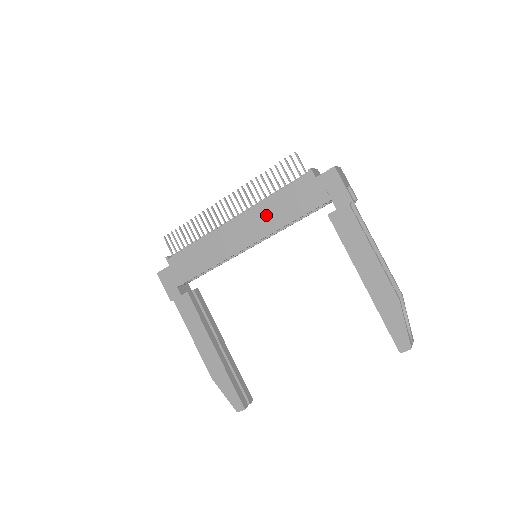
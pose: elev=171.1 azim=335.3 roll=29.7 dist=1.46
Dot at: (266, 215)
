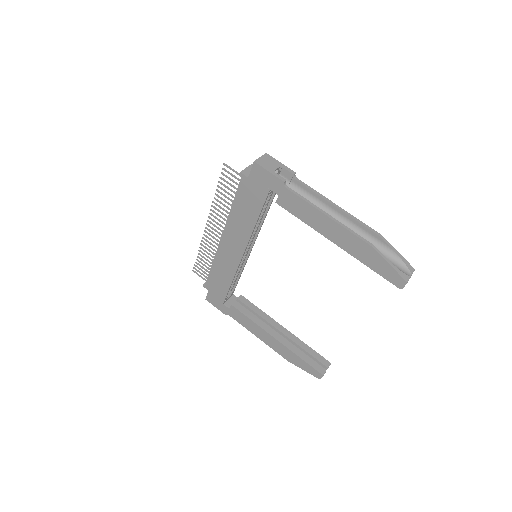
Dot at: (238, 224)
